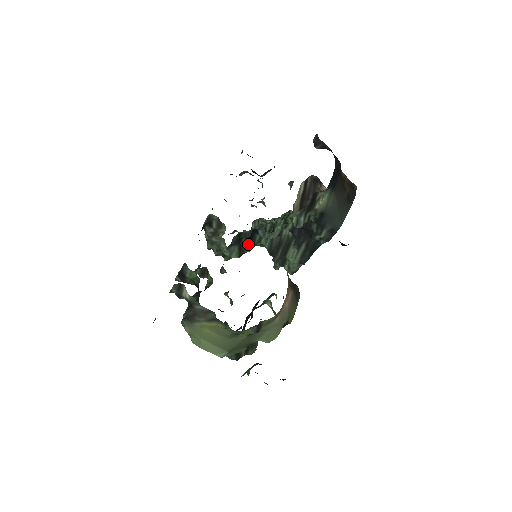
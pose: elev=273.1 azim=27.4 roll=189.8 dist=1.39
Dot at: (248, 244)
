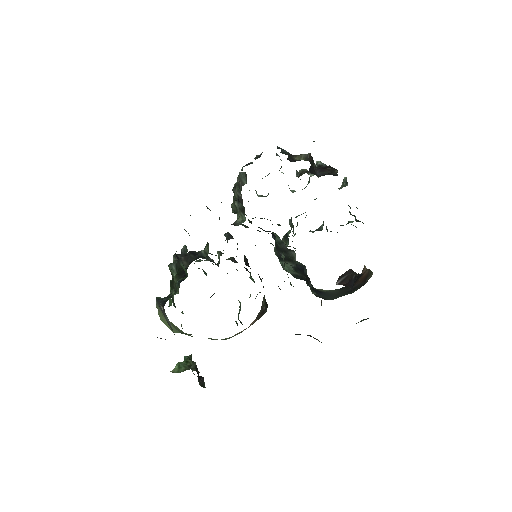
Dot at: occluded
